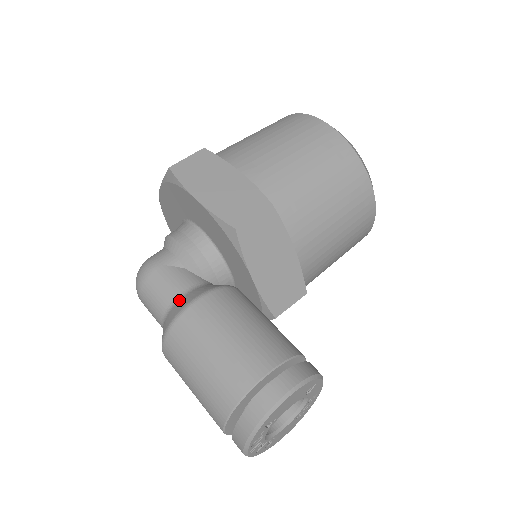
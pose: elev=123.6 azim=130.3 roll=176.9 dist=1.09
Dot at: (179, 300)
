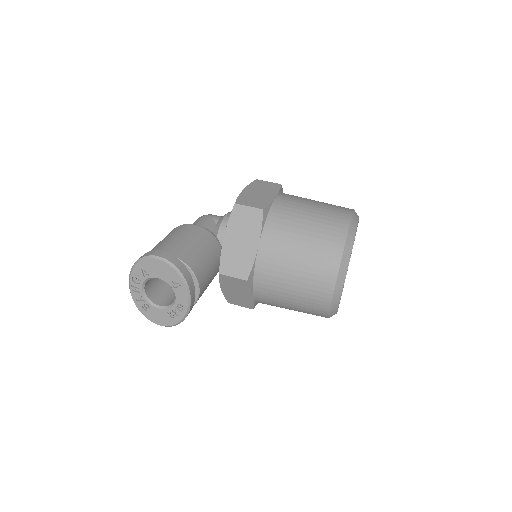
Dot at: occluded
